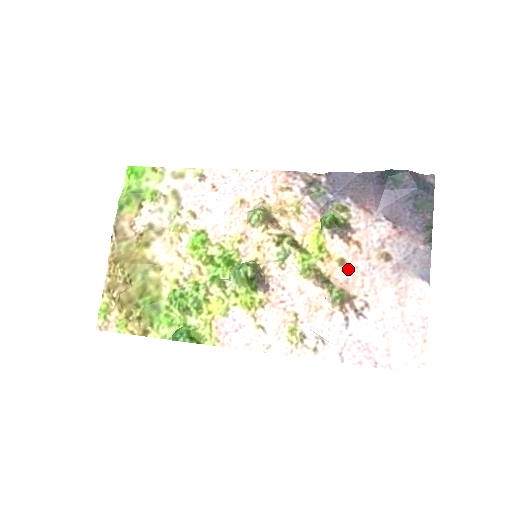
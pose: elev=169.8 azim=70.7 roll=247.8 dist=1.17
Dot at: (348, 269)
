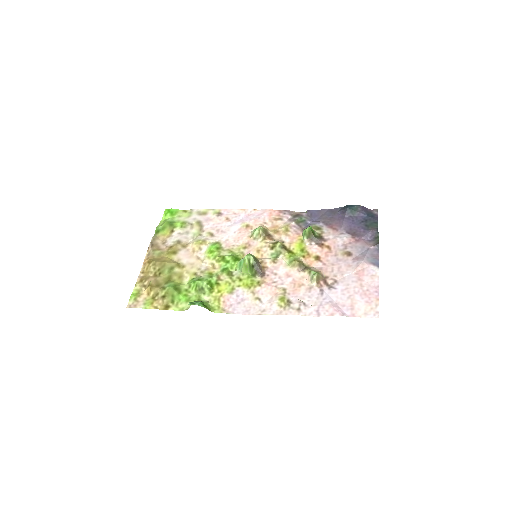
Dot at: (322, 262)
